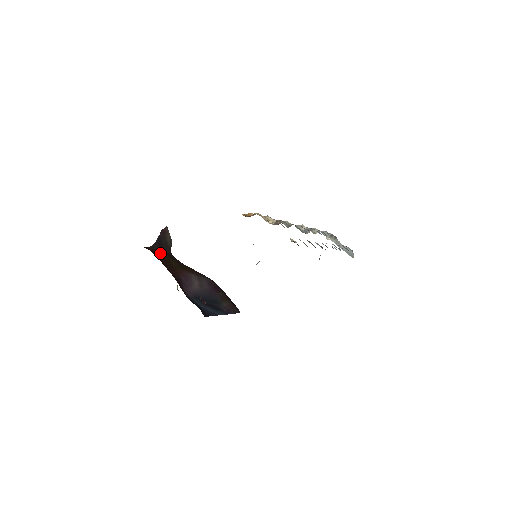
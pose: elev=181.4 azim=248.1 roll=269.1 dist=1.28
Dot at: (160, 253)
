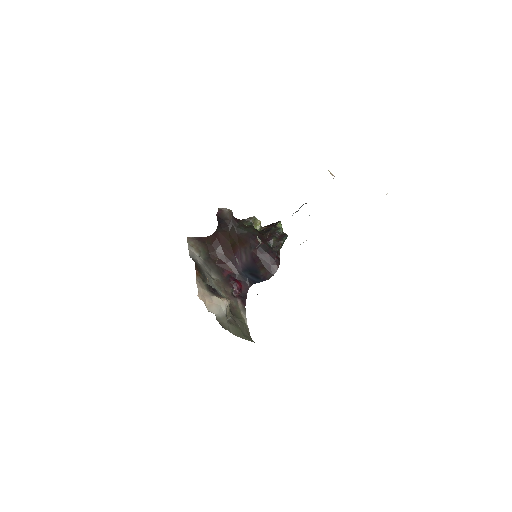
Dot at: (223, 233)
